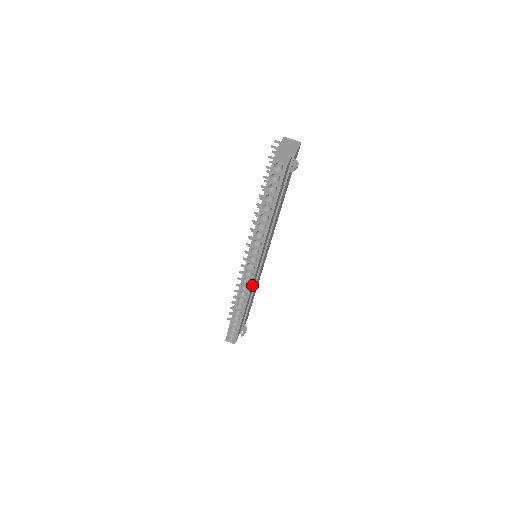
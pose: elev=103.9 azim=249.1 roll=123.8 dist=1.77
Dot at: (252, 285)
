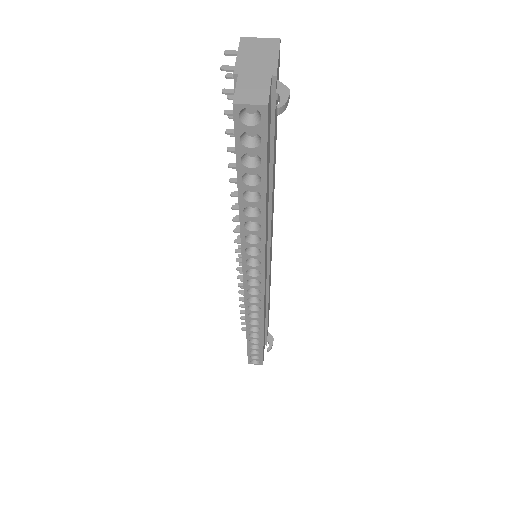
Dot at: (264, 302)
